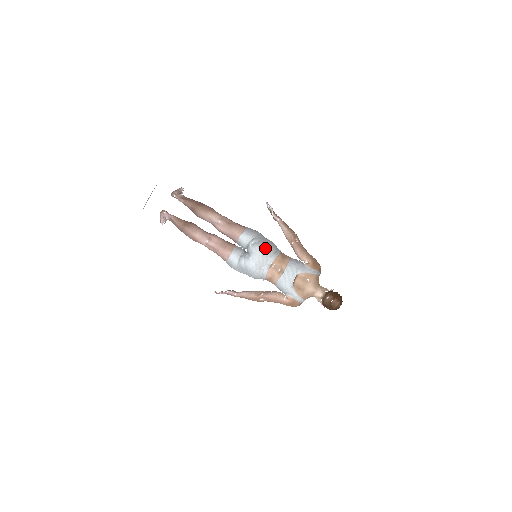
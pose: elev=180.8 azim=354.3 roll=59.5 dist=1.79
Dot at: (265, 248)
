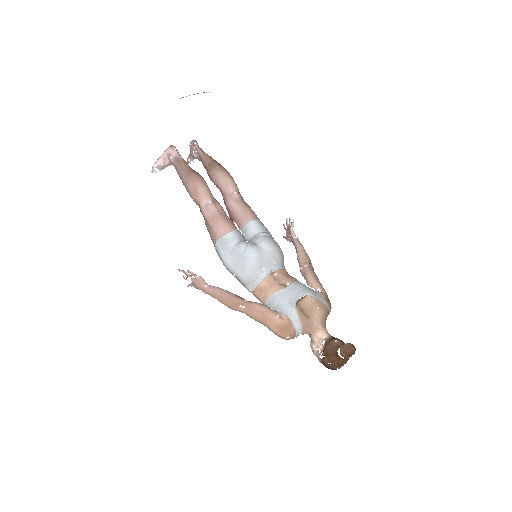
Dot at: (277, 247)
